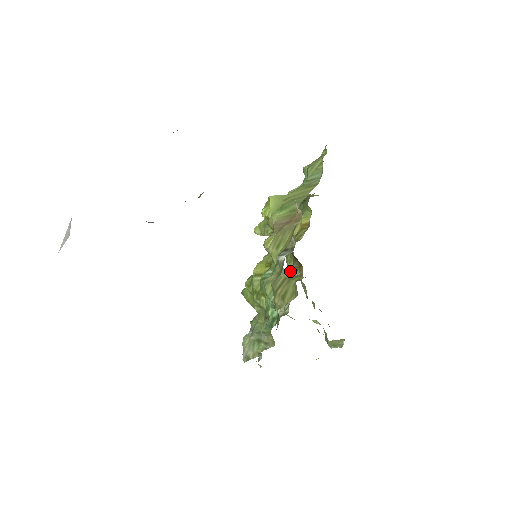
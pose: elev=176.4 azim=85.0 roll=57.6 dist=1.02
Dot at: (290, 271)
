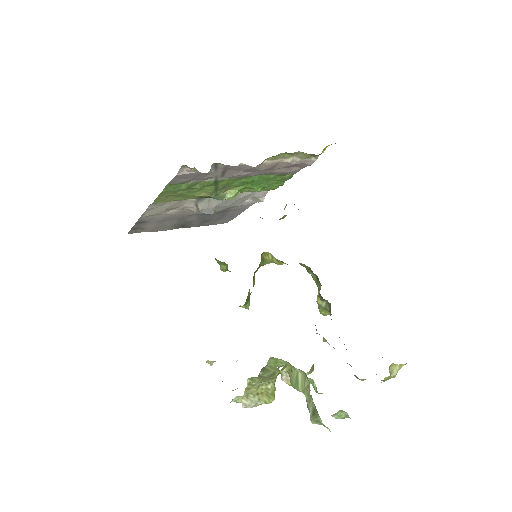
Dot at: occluded
